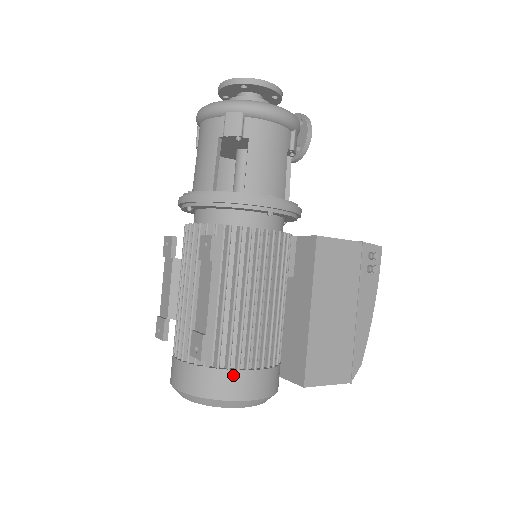
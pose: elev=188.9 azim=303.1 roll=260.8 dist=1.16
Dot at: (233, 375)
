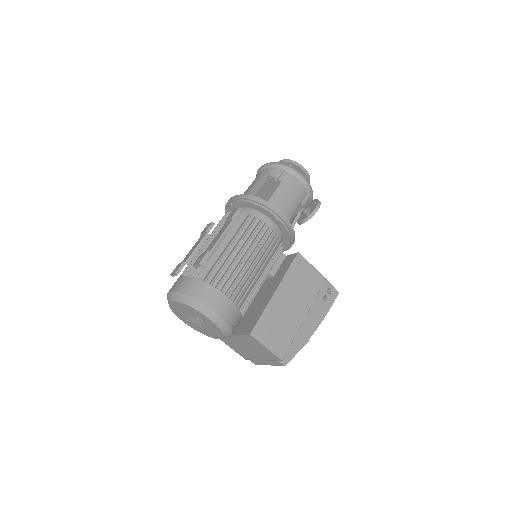
Dot at: (212, 289)
